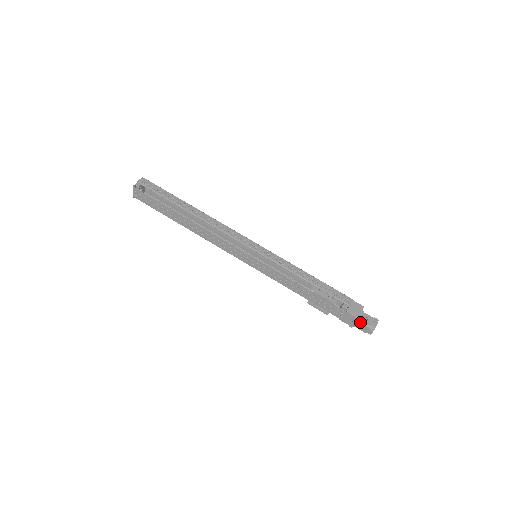
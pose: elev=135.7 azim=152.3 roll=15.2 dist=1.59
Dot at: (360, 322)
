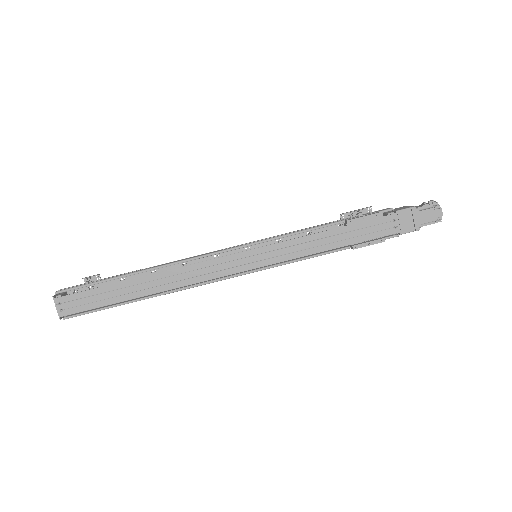
Dot at: (420, 211)
